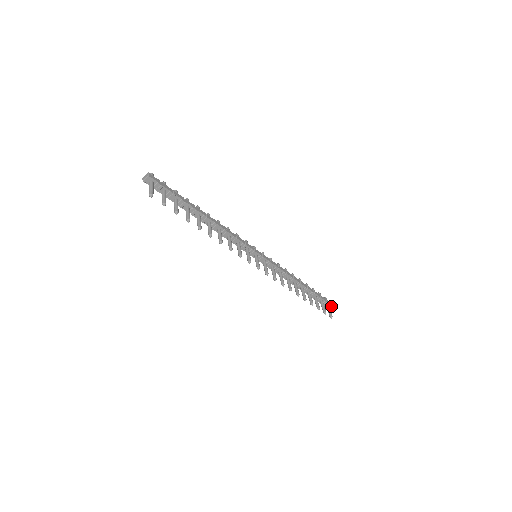
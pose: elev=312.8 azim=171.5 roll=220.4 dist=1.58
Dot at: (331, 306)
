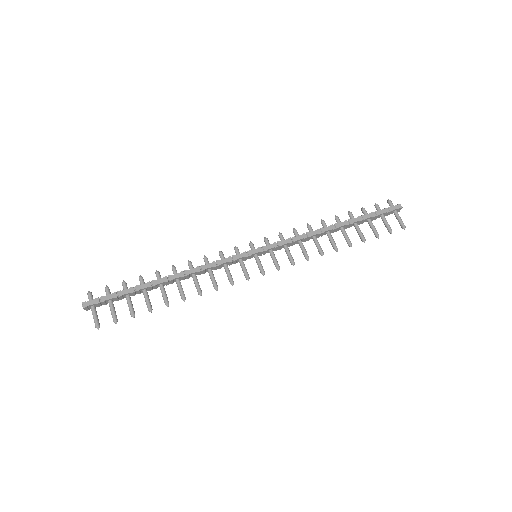
Dot at: (400, 209)
